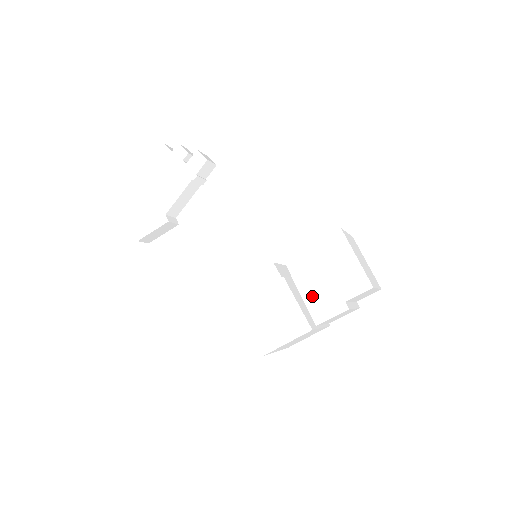
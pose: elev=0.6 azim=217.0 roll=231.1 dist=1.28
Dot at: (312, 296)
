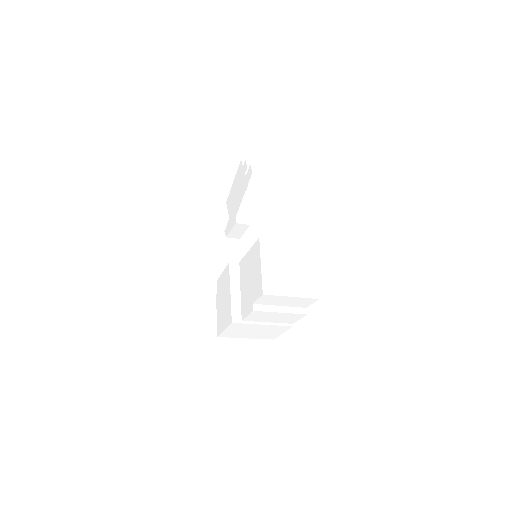
Dot at: (243, 295)
